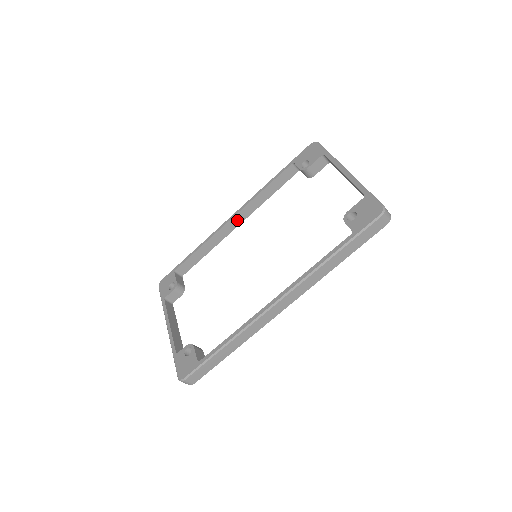
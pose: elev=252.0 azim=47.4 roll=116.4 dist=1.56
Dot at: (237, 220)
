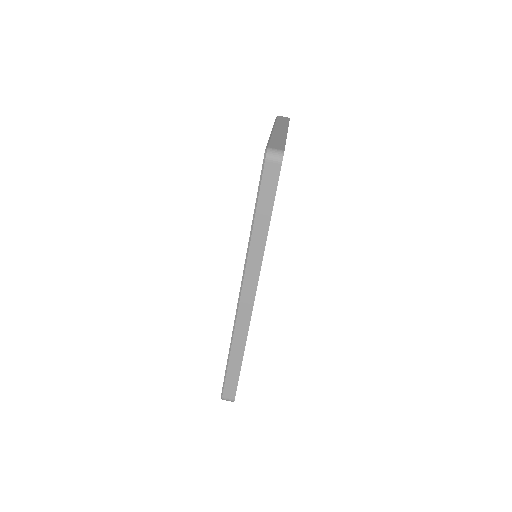
Dot at: occluded
